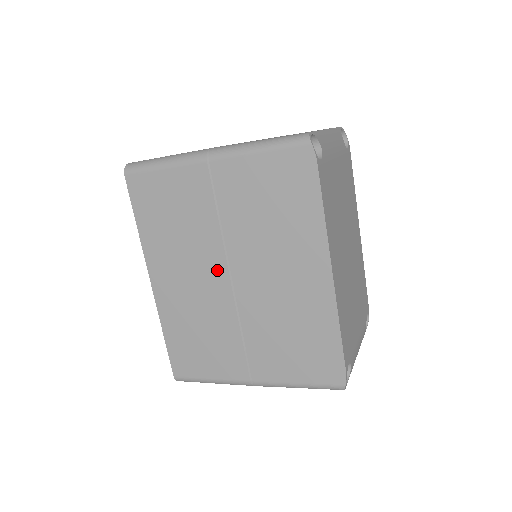
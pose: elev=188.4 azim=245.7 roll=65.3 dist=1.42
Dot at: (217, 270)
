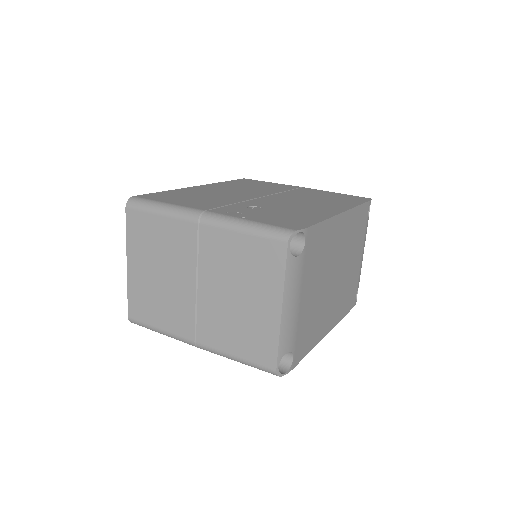
Dot at: occluded
